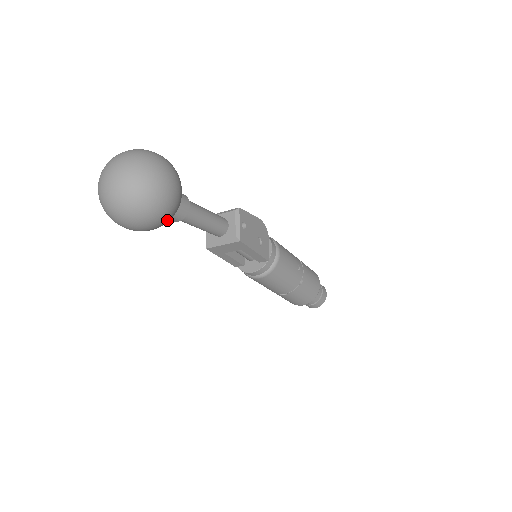
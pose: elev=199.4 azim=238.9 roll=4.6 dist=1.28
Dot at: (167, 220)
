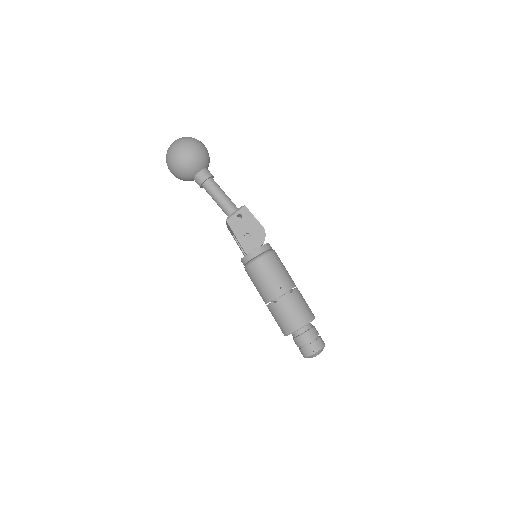
Dot at: (180, 173)
